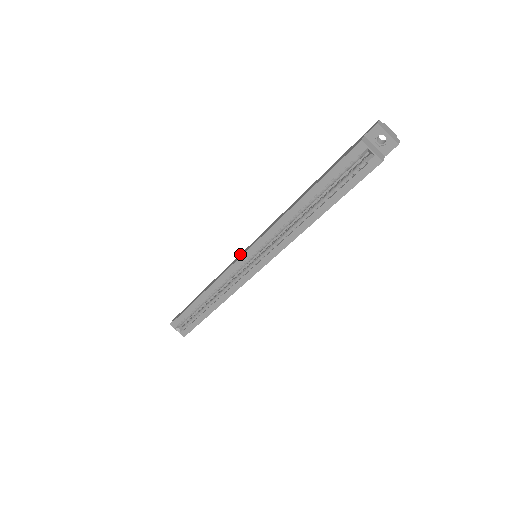
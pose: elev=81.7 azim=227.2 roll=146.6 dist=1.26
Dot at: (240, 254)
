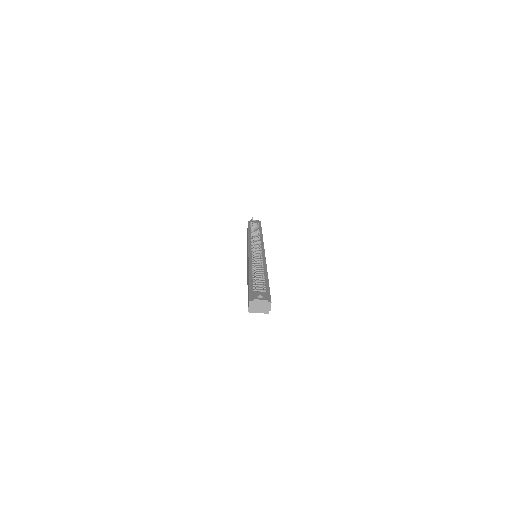
Dot at: occluded
